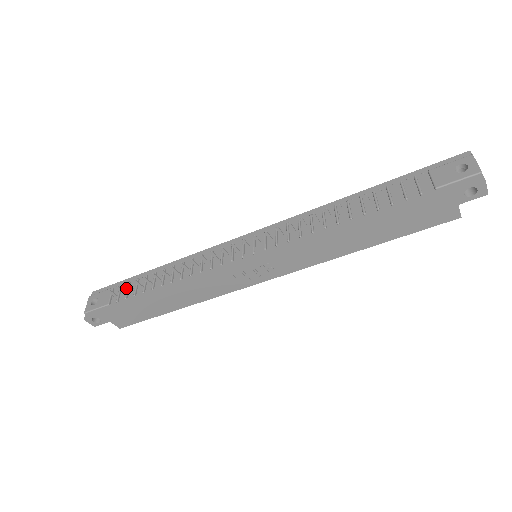
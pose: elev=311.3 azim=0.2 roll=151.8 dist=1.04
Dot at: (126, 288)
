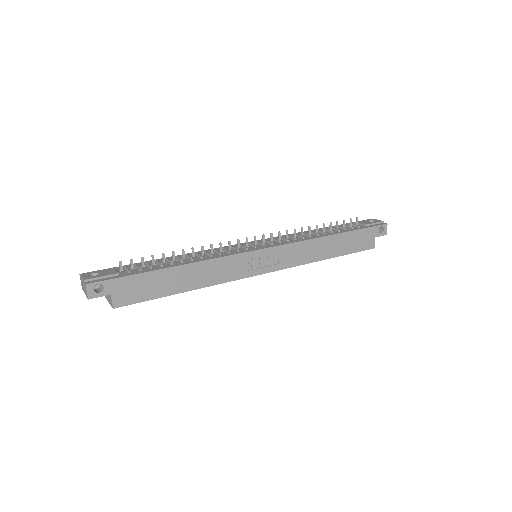
Dot at: (133, 267)
